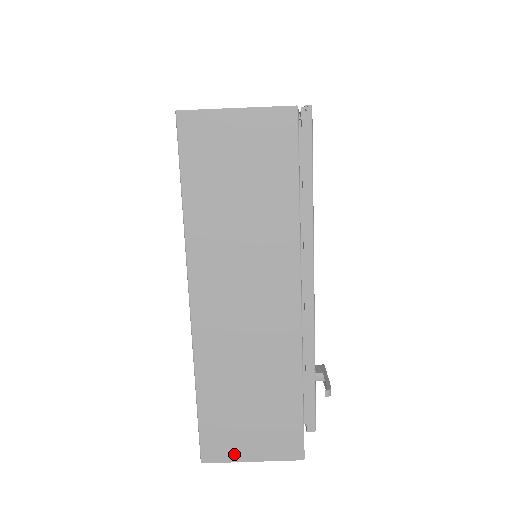
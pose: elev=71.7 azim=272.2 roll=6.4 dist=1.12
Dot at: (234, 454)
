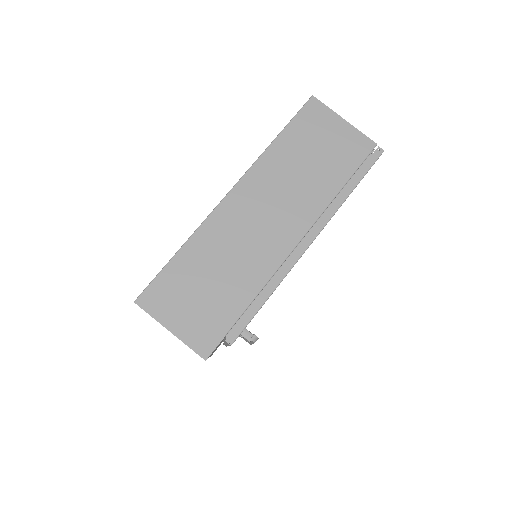
Dot at: (163, 314)
